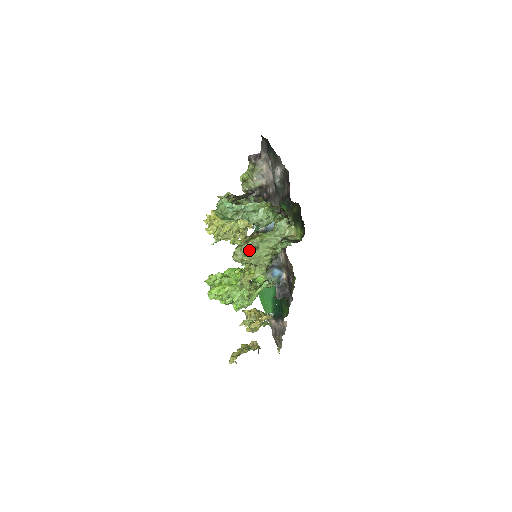
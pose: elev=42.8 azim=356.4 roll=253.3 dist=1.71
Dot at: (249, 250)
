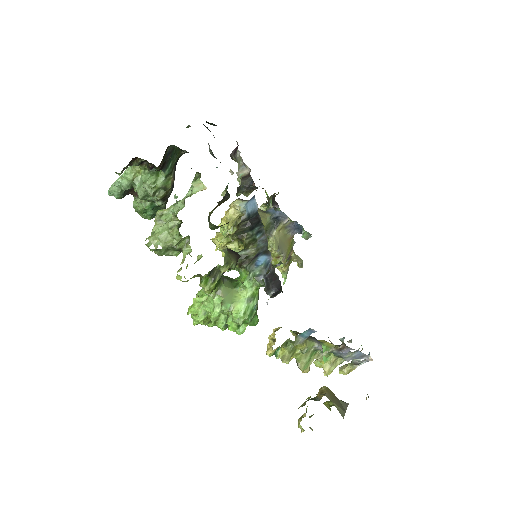
Dot at: occluded
